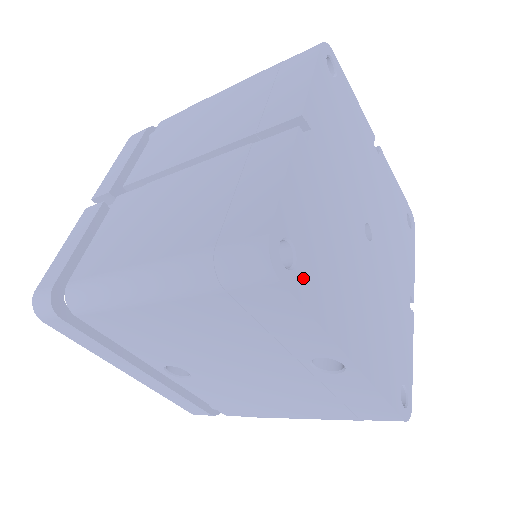
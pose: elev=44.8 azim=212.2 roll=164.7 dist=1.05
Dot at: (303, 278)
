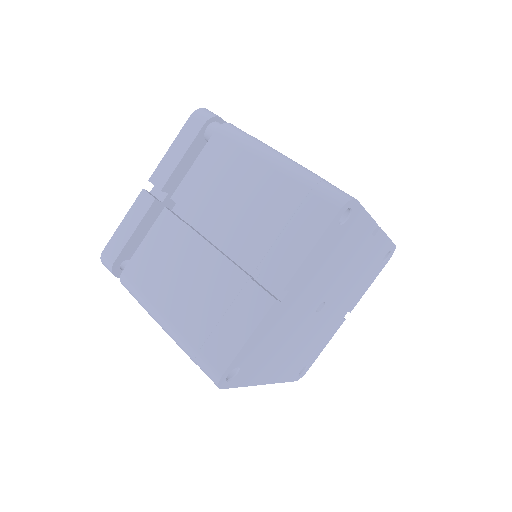
Dot at: (240, 376)
